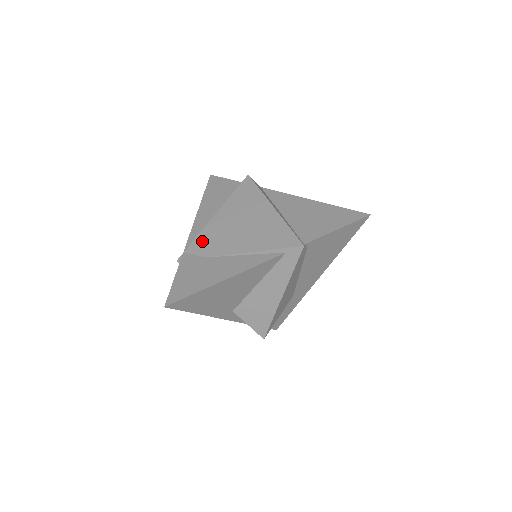
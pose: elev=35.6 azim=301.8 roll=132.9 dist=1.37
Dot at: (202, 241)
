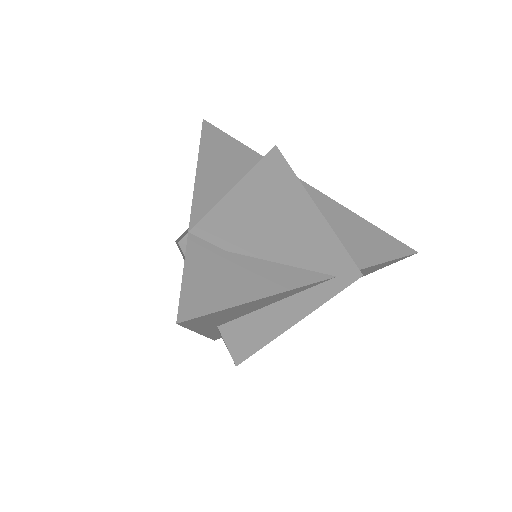
Dot at: (218, 223)
